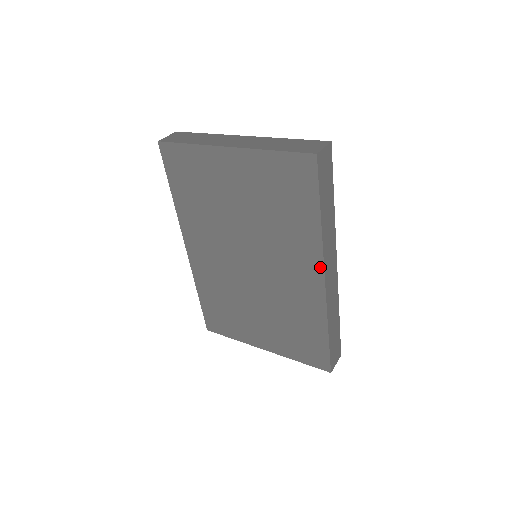
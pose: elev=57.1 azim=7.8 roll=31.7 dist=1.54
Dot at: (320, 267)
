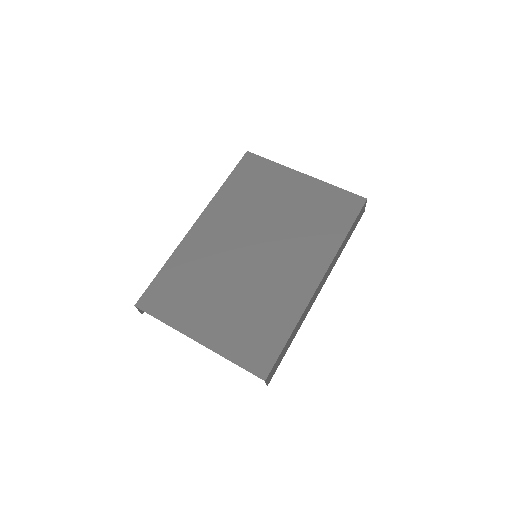
Dot at: (324, 269)
